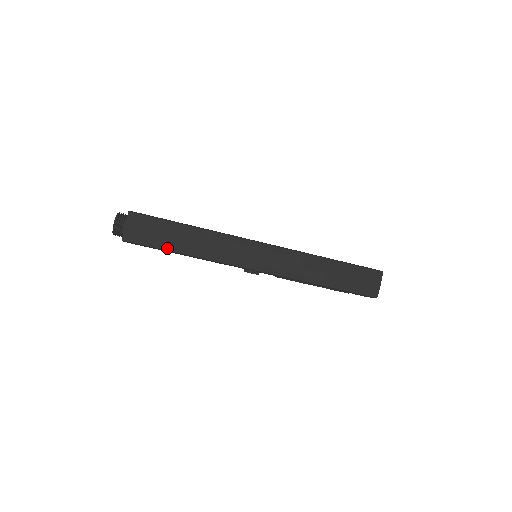
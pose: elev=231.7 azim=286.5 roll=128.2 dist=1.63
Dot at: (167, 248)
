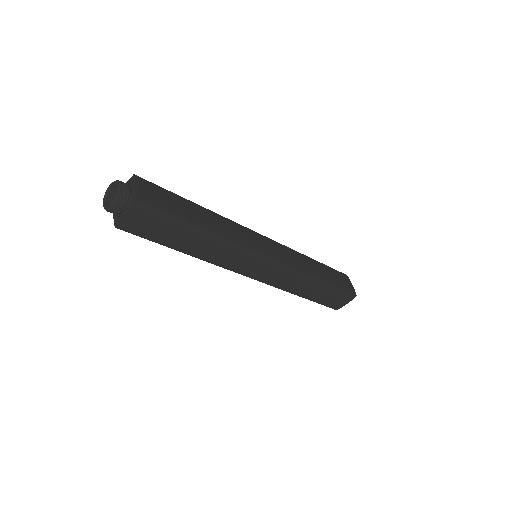
Dot at: (168, 245)
